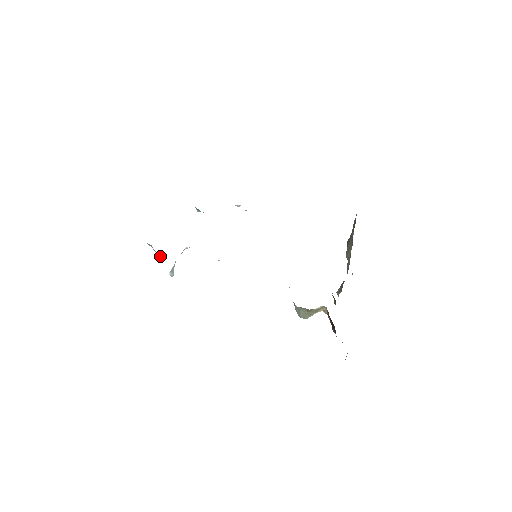
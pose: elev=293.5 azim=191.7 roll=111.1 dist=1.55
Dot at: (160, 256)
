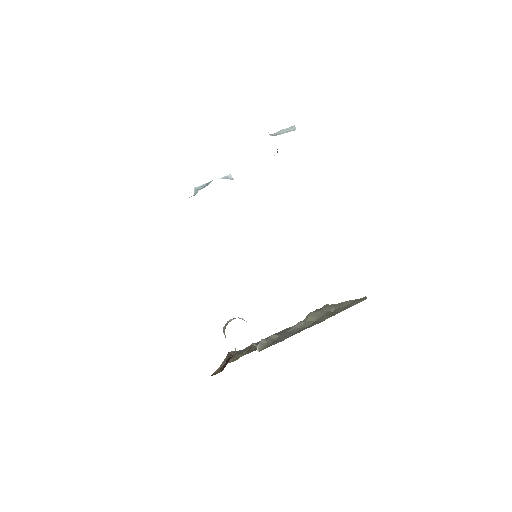
Dot at: occluded
